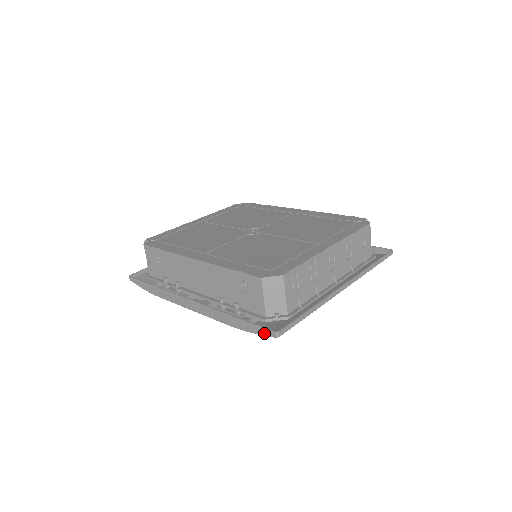
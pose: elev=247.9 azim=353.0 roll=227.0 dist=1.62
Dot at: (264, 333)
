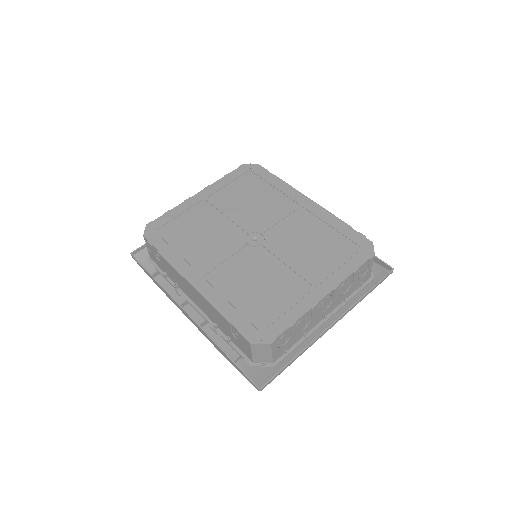
Dot at: (249, 381)
